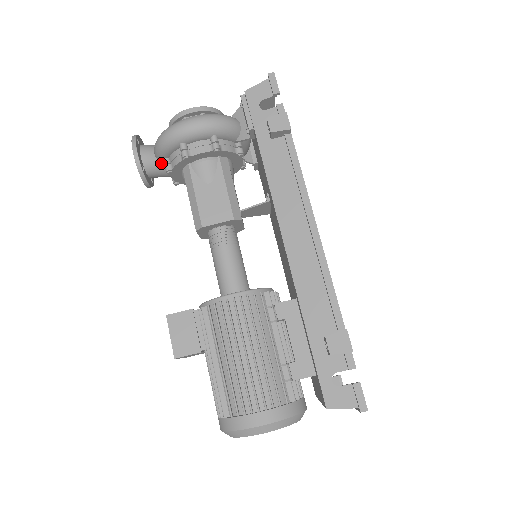
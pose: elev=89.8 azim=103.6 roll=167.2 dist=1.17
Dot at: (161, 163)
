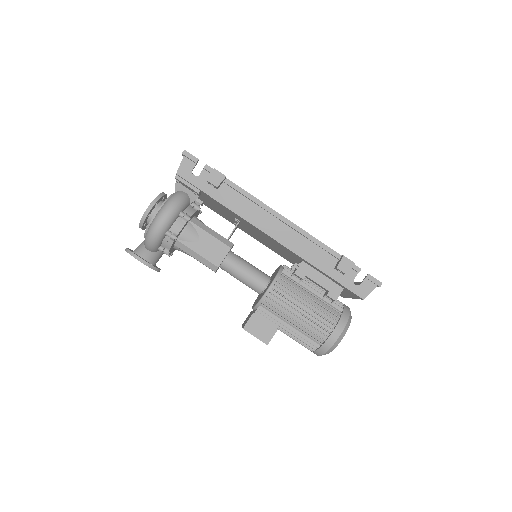
Dot at: (156, 252)
